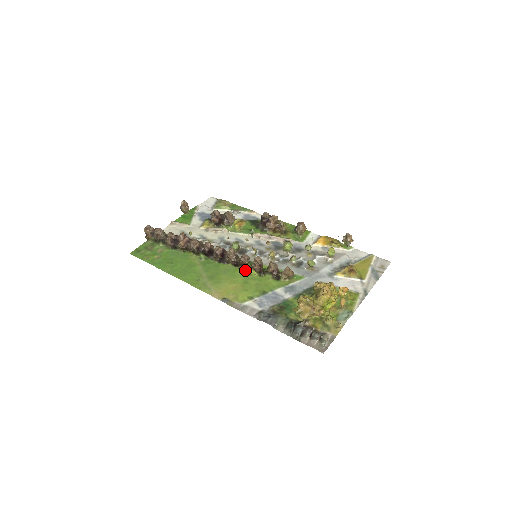
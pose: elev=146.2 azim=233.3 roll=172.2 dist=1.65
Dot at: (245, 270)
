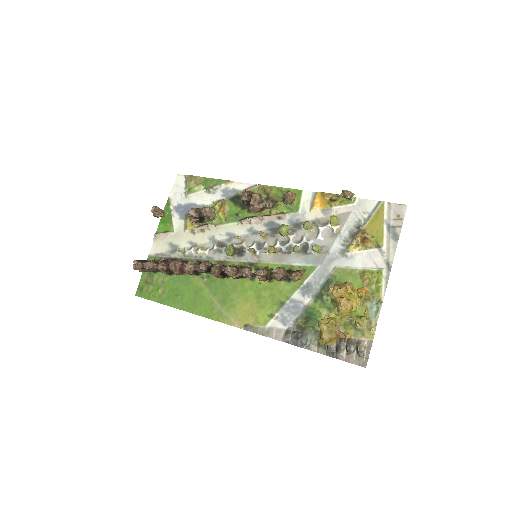
Dot at: (252, 279)
